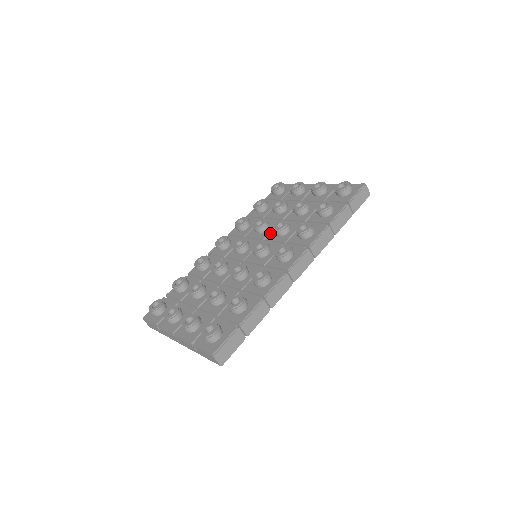
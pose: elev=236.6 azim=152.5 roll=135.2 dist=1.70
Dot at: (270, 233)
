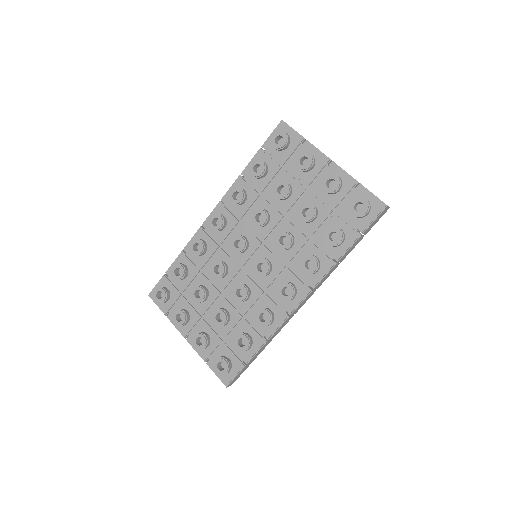
Dot at: (271, 232)
